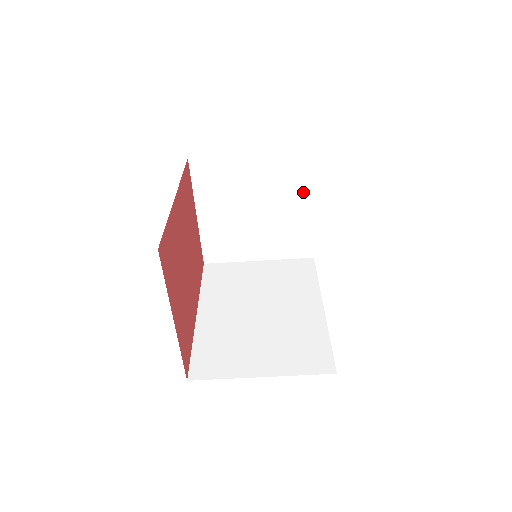
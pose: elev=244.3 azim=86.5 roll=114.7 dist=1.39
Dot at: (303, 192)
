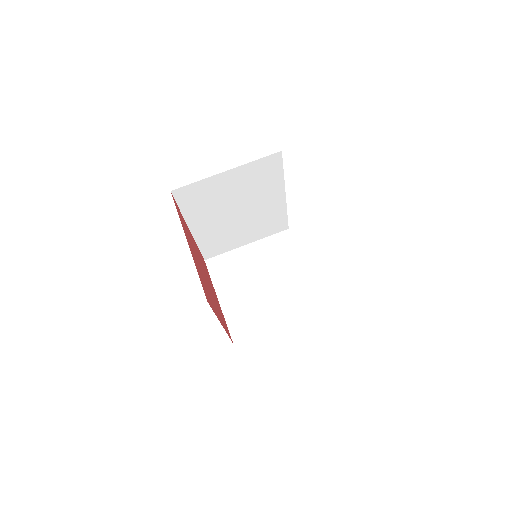
Dot at: (293, 258)
